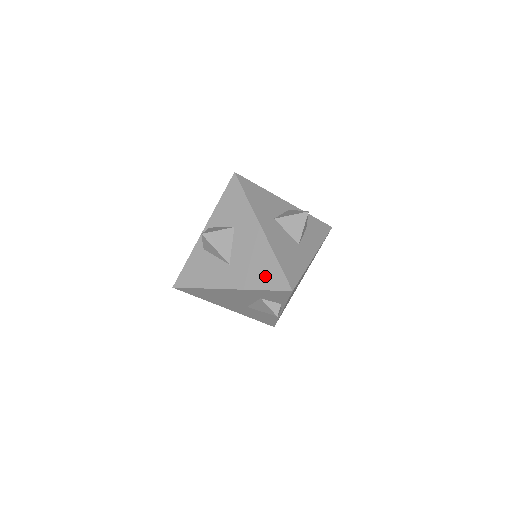
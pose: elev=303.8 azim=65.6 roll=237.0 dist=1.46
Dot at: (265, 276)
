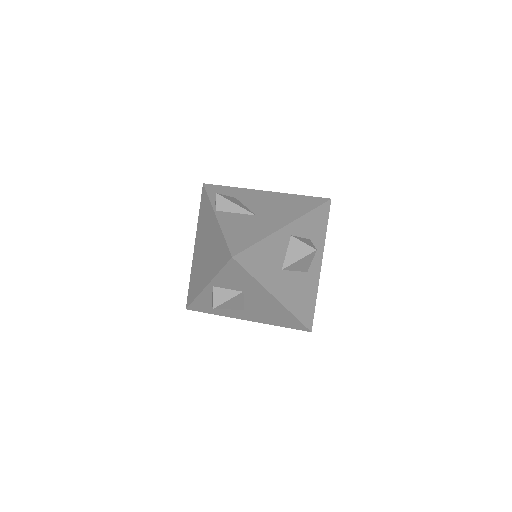
Dot at: (283, 322)
